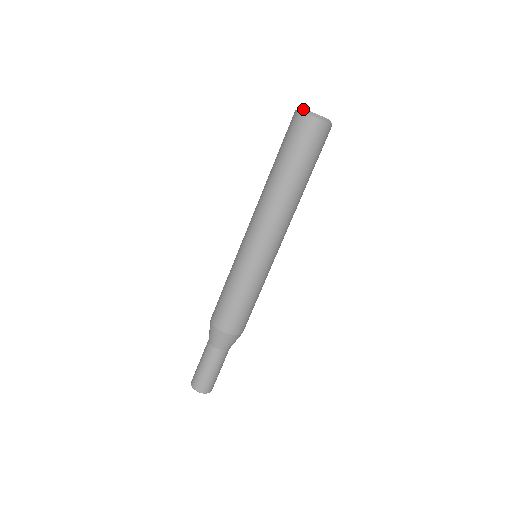
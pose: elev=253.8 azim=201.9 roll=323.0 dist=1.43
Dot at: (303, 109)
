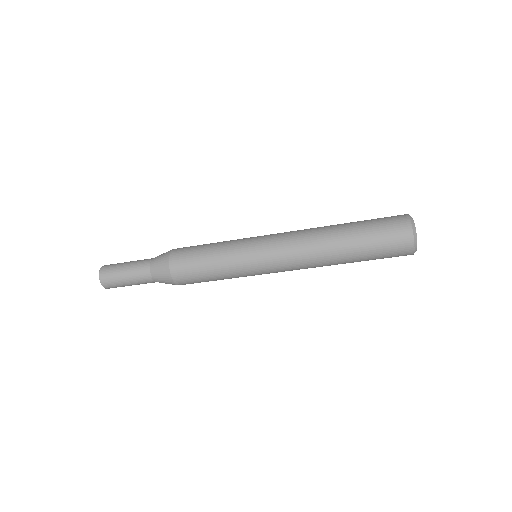
Dot at: occluded
